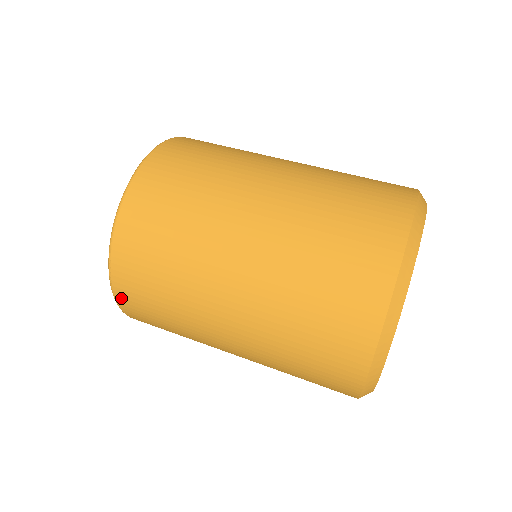
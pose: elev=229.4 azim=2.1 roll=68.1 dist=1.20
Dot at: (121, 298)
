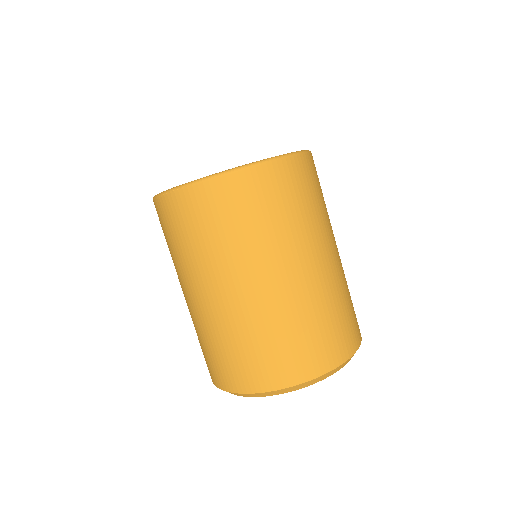
Dot at: (161, 203)
